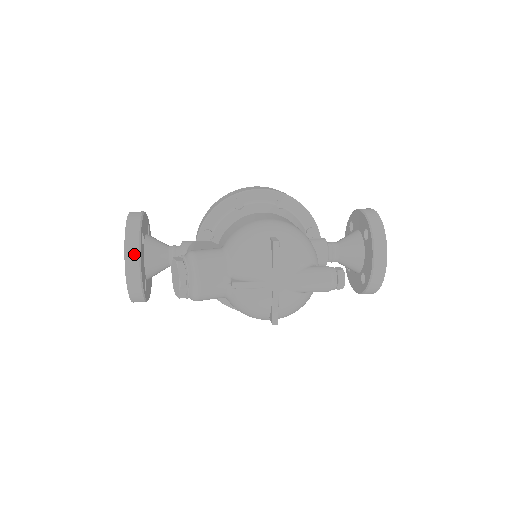
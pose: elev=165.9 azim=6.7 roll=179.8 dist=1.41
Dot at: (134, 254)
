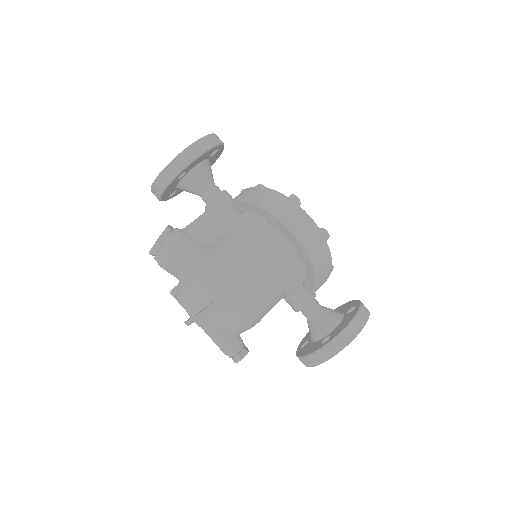
Dot at: (161, 186)
